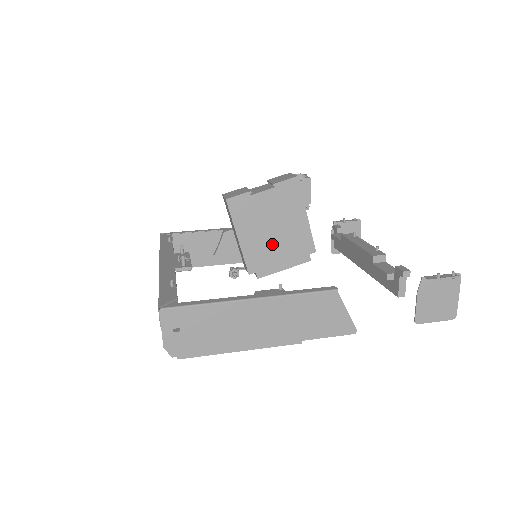
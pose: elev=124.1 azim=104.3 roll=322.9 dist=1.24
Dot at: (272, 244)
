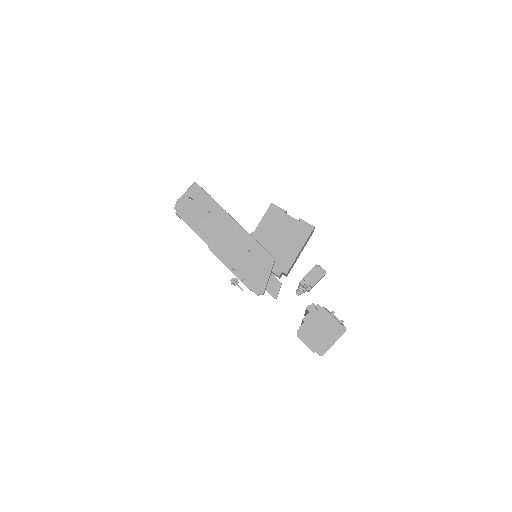
Dot at: (270, 246)
